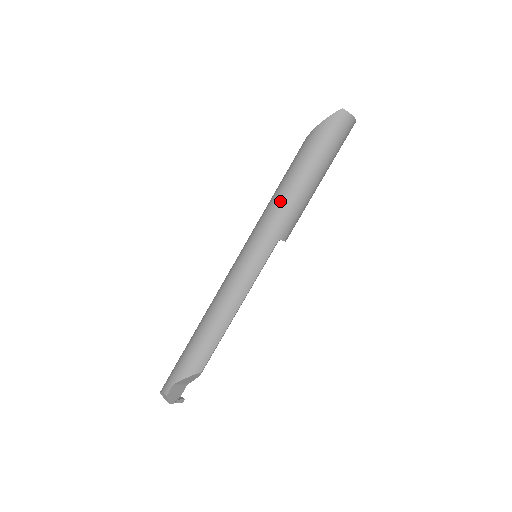
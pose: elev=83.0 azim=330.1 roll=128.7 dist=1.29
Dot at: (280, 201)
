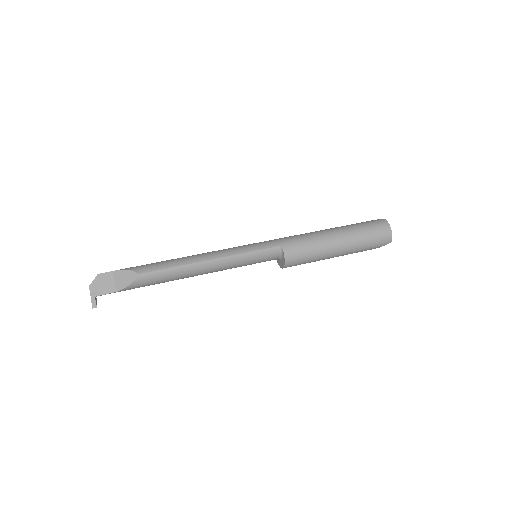
Dot at: (302, 234)
